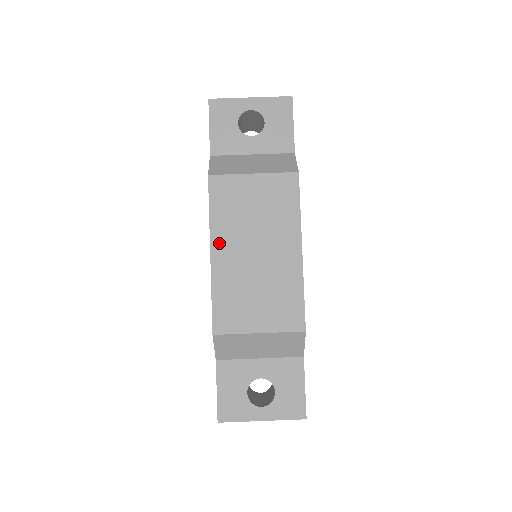
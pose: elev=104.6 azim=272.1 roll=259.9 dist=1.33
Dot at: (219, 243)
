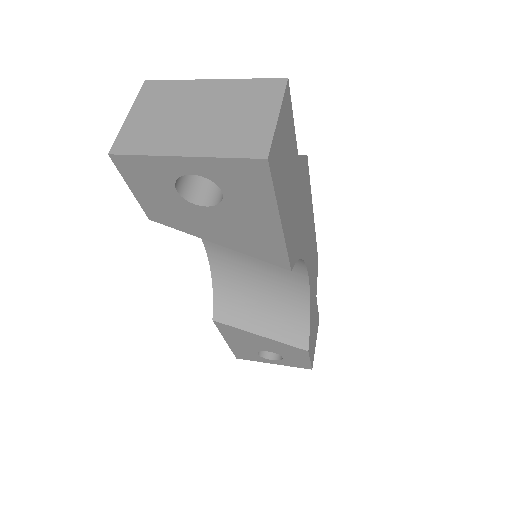
Dot at: occluded
